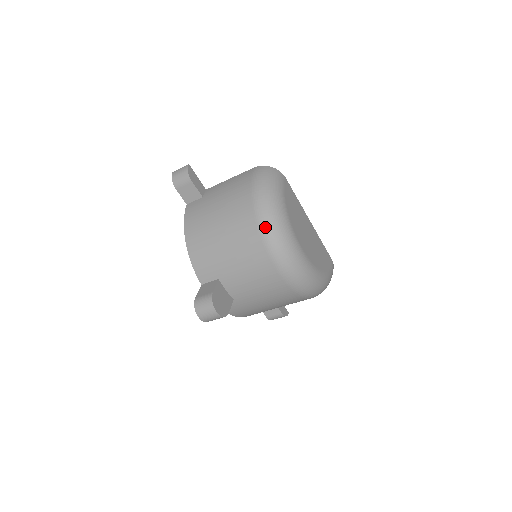
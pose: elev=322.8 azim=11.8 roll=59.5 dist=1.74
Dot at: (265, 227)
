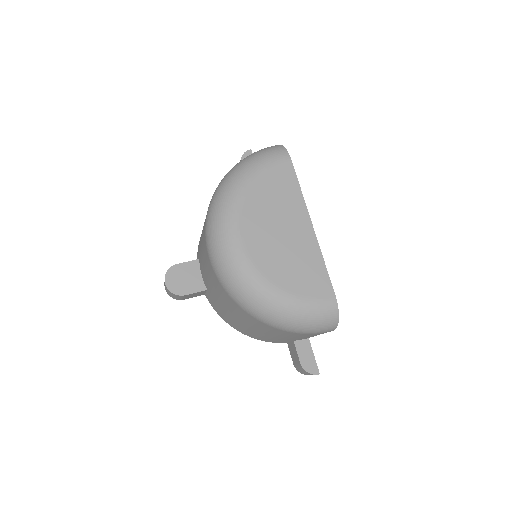
Dot at: (213, 197)
